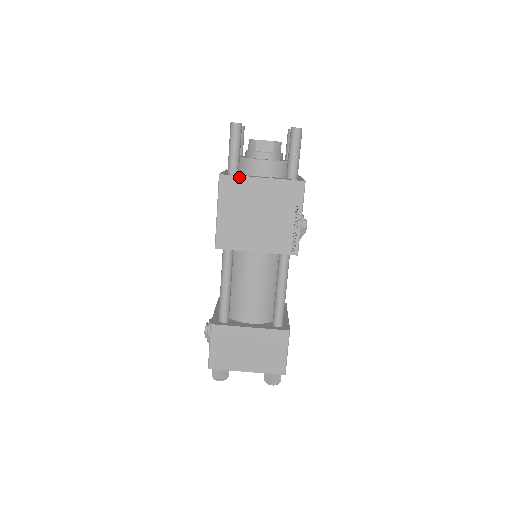
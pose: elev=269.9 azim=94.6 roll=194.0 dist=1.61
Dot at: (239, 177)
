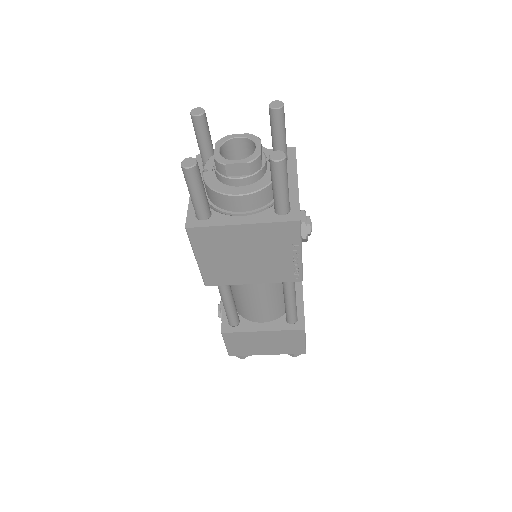
Dot at: (212, 227)
